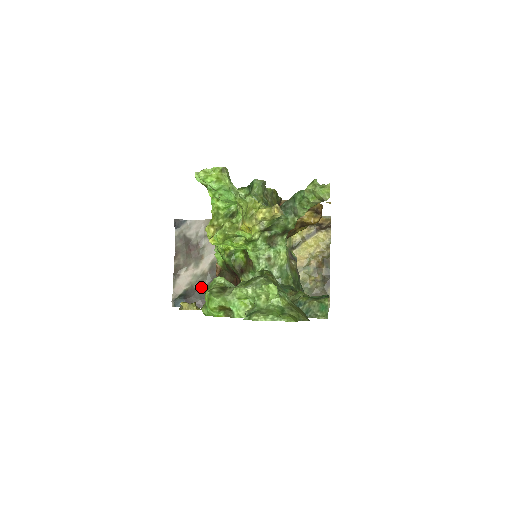
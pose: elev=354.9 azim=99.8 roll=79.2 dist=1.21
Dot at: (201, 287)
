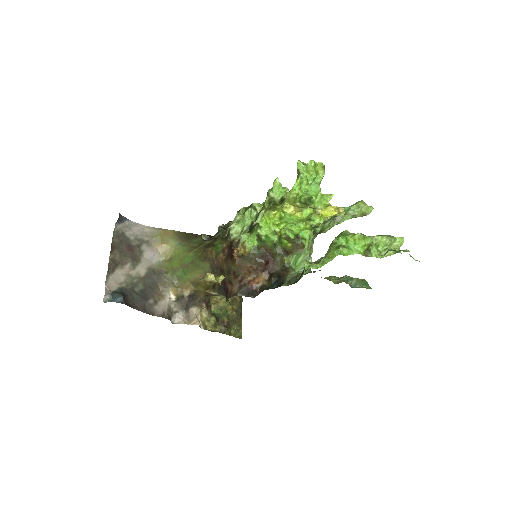
Dot at: (136, 289)
